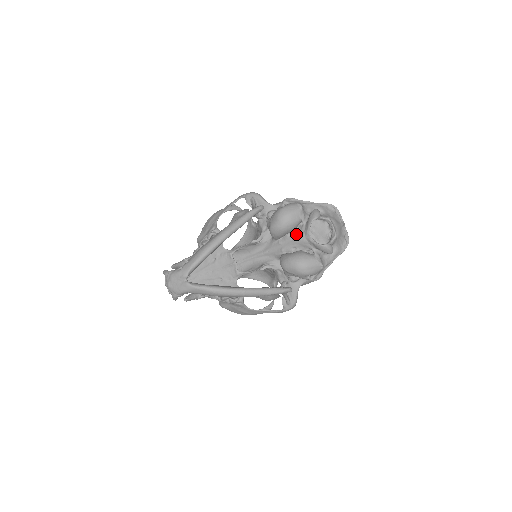
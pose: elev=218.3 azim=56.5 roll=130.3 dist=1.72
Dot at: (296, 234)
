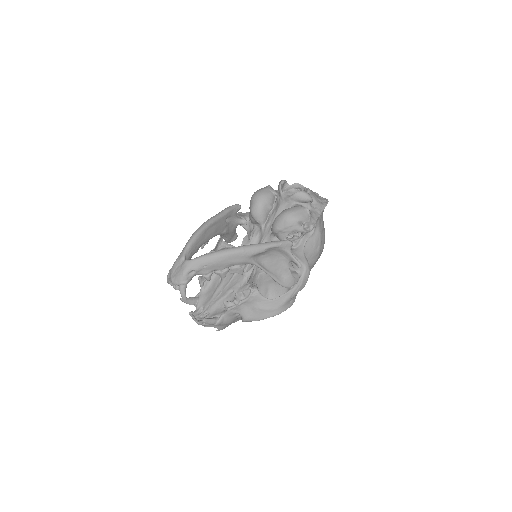
Dot at: (276, 207)
